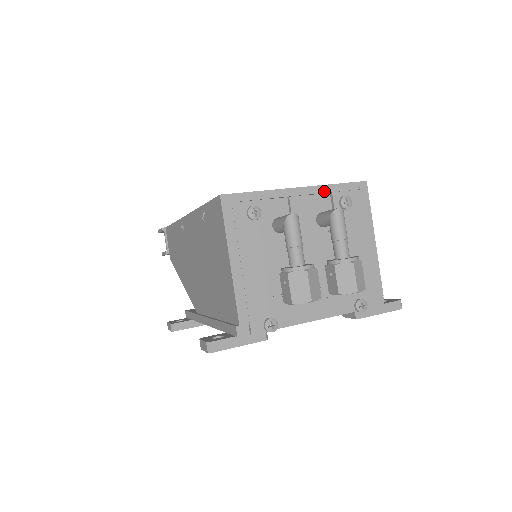
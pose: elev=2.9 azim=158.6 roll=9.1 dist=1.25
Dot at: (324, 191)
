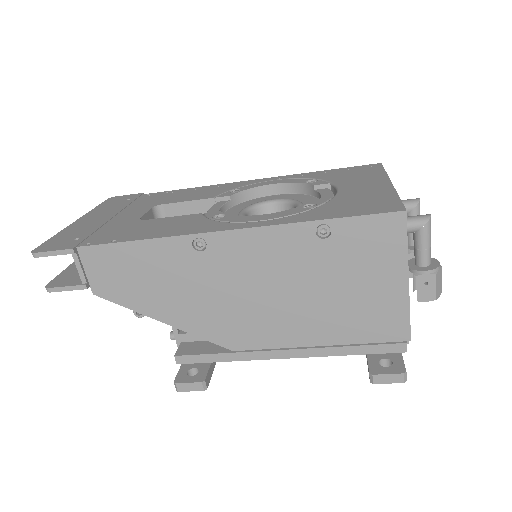
Dot at: occluded
